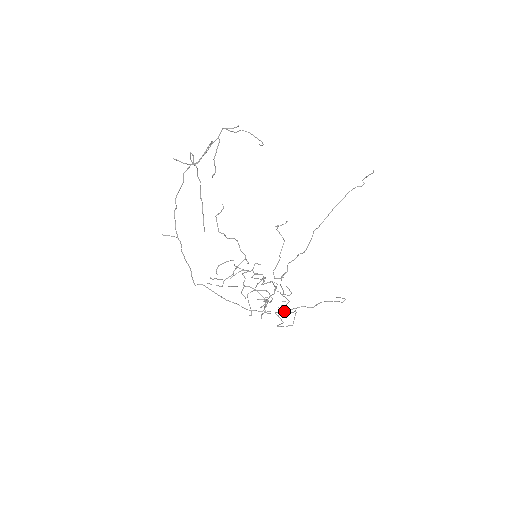
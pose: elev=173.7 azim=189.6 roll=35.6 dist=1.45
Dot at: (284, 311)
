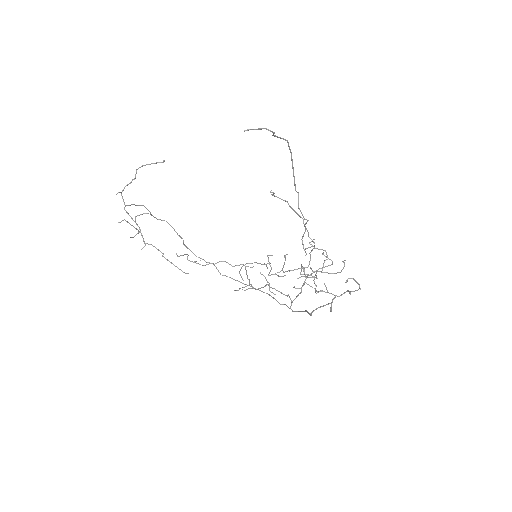
Dot at: (300, 311)
